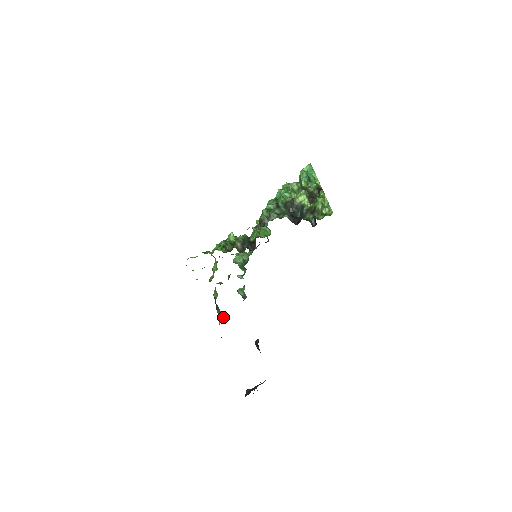
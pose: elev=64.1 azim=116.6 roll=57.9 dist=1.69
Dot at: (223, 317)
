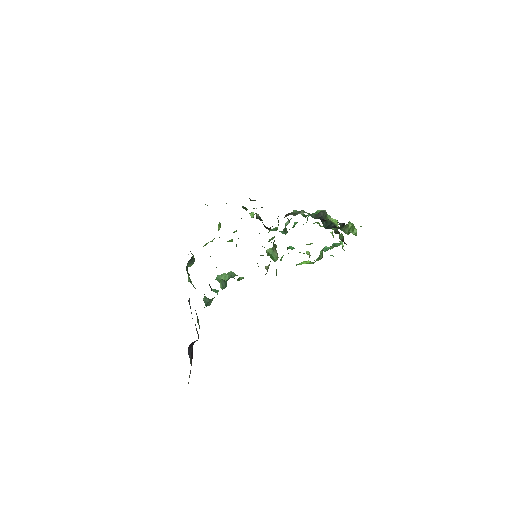
Dot at: occluded
